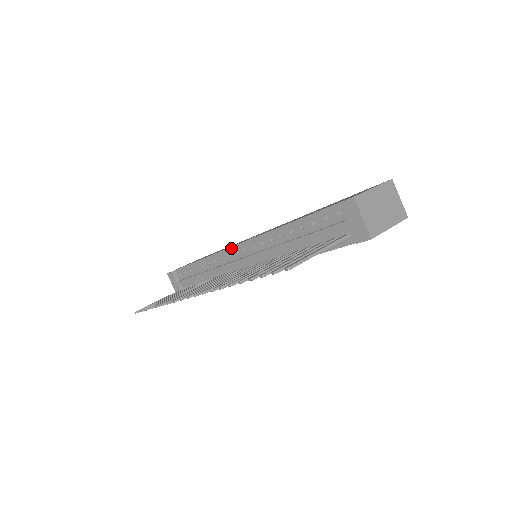
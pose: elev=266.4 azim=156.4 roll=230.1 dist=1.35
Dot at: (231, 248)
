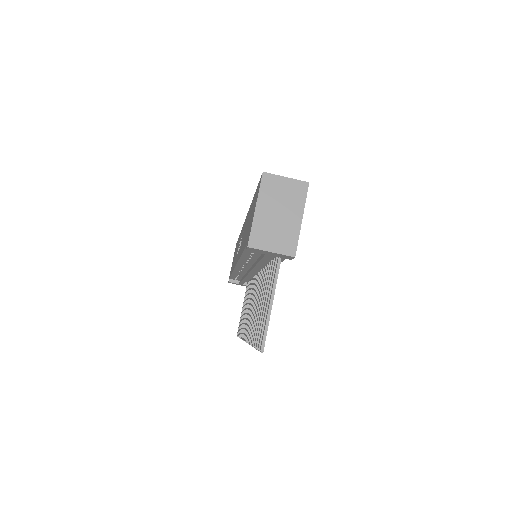
Dot at: (235, 268)
